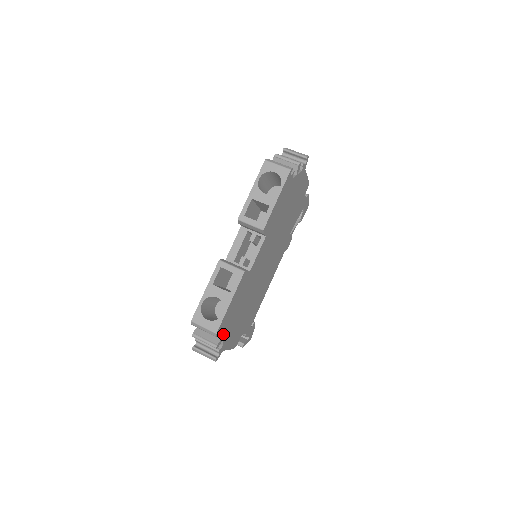
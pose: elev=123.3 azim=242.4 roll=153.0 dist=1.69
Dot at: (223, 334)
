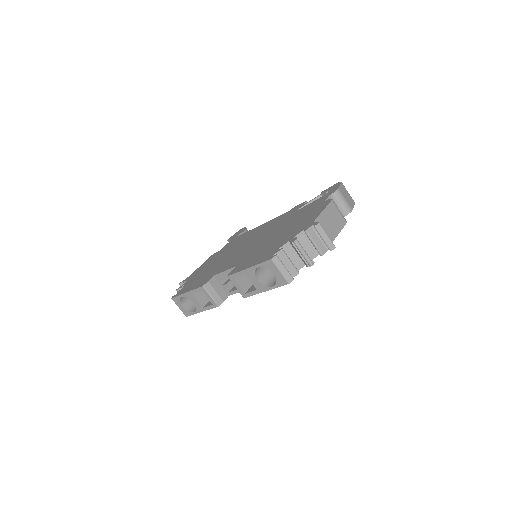
Dot at: occluded
